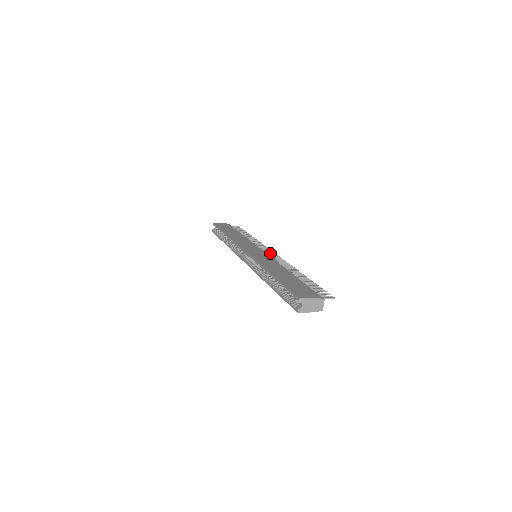
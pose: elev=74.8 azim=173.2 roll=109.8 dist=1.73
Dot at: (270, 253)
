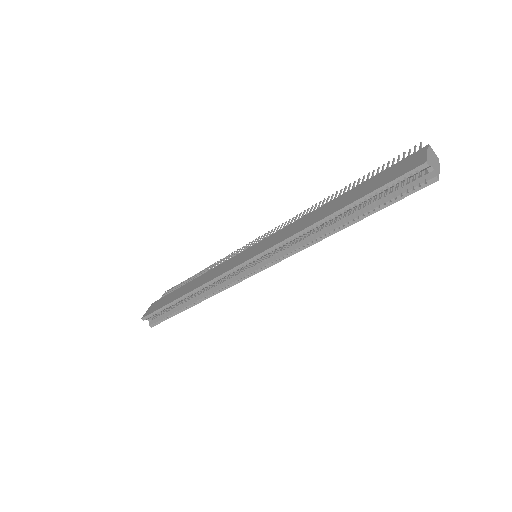
Dot at: (260, 240)
